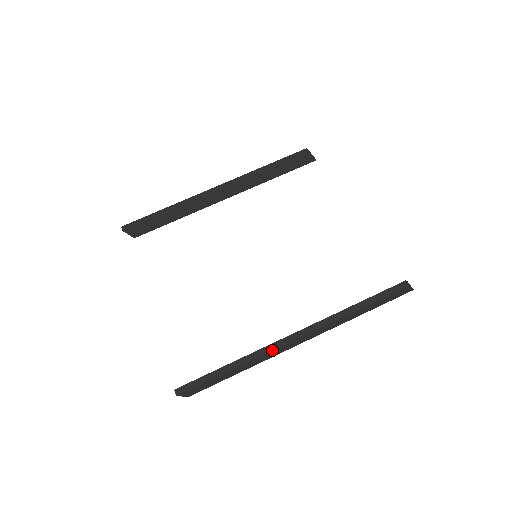
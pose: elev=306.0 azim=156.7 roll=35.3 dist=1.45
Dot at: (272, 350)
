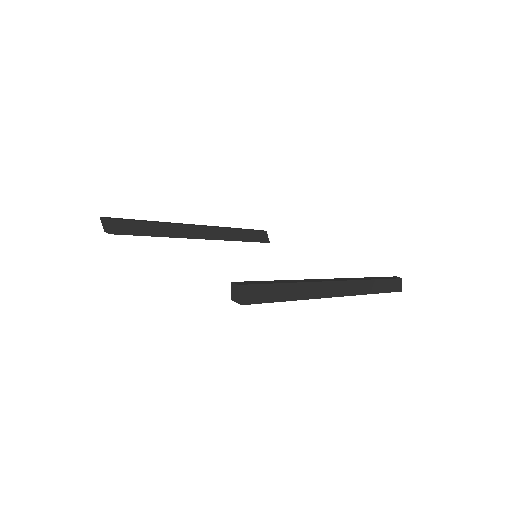
Dot at: (320, 281)
